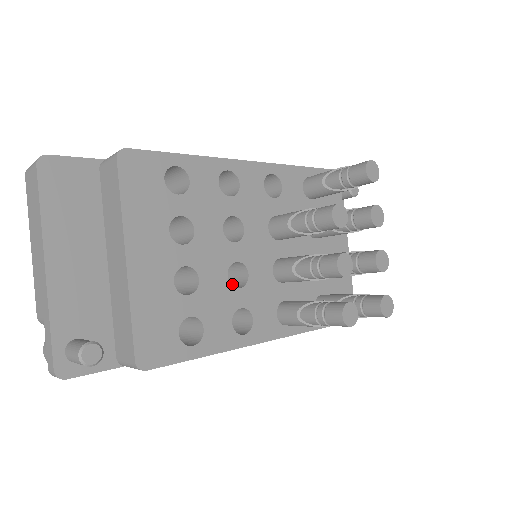
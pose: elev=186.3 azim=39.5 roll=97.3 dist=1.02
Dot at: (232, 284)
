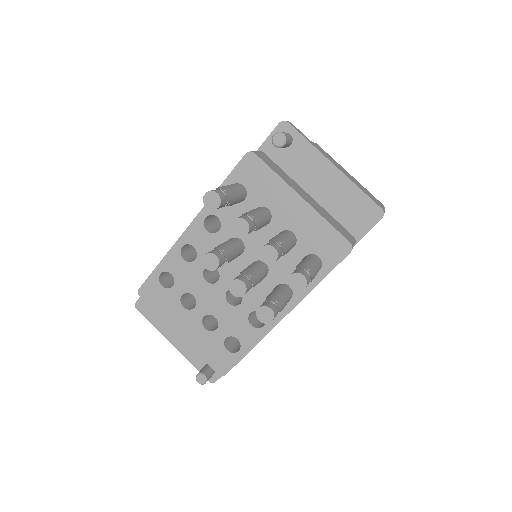
Dot at: occluded
